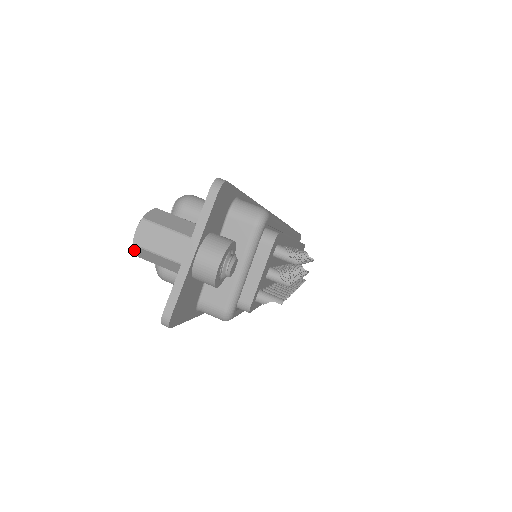
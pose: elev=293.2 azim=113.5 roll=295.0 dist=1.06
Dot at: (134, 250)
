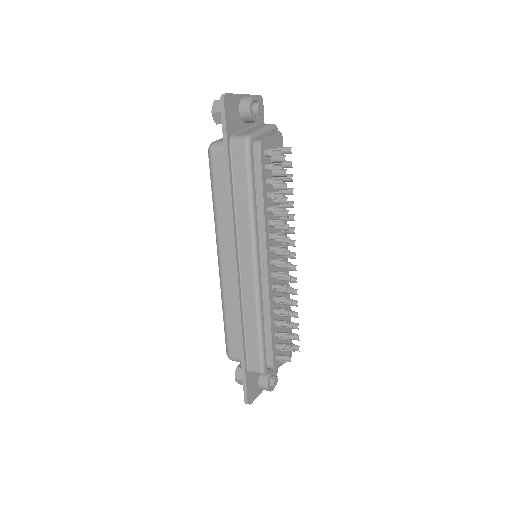
Dot at: (212, 106)
